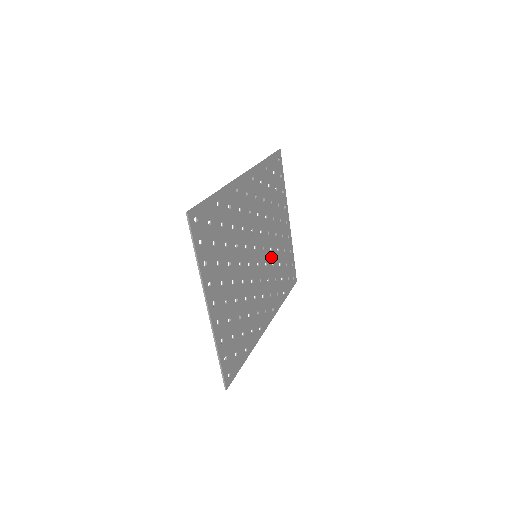
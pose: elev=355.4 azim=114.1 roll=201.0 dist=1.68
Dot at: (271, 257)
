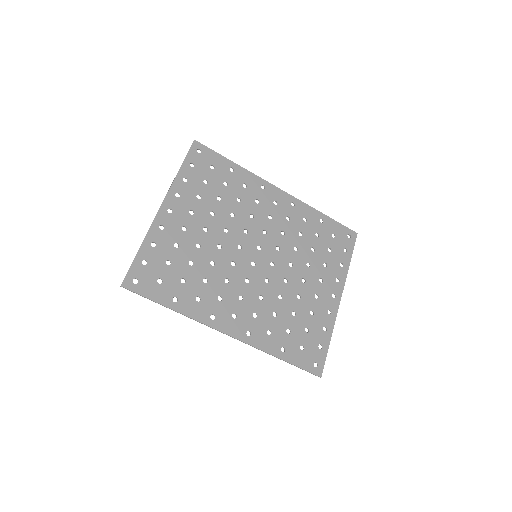
Dot at: (281, 287)
